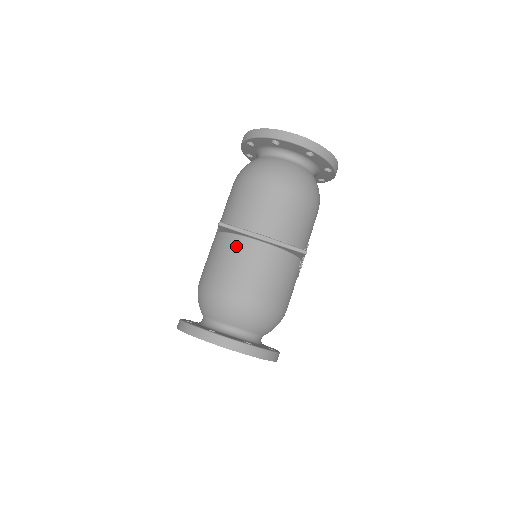
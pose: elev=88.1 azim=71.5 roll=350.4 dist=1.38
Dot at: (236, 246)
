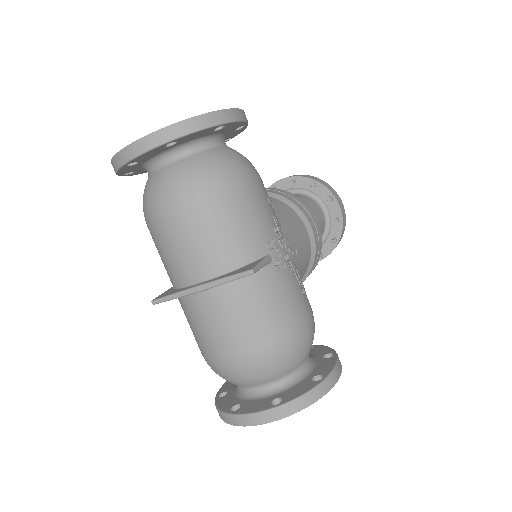
Dot at: (189, 309)
